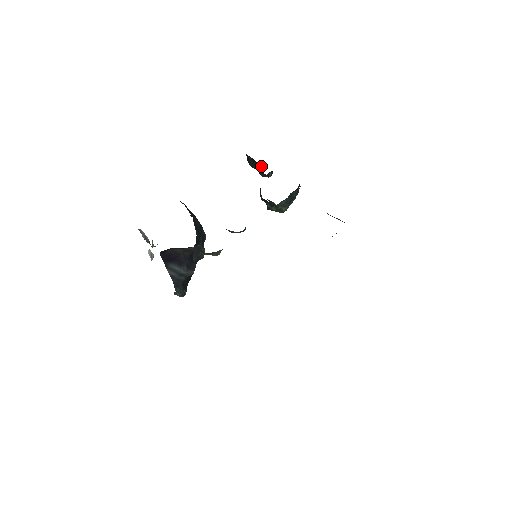
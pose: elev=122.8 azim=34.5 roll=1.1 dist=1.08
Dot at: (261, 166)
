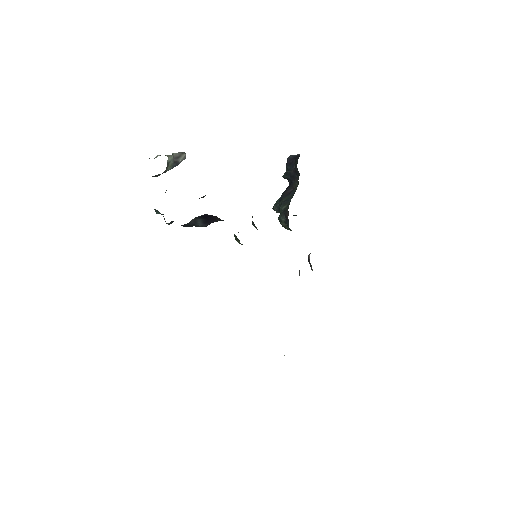
Dot at: (298, 183)
